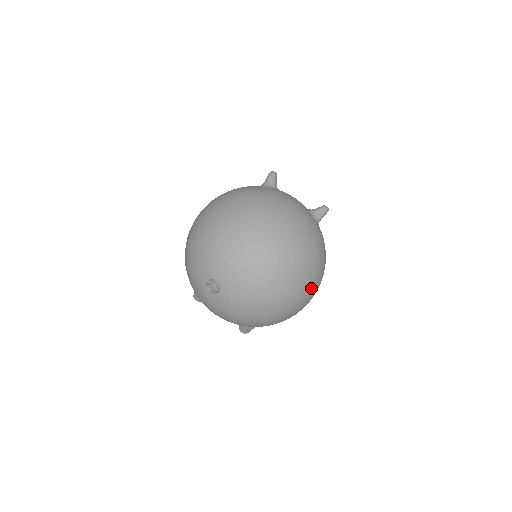
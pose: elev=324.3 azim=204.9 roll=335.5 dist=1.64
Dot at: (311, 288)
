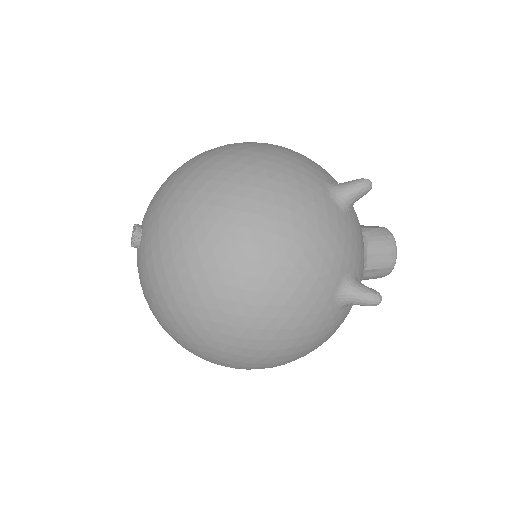
Dot at: (236, 362)
